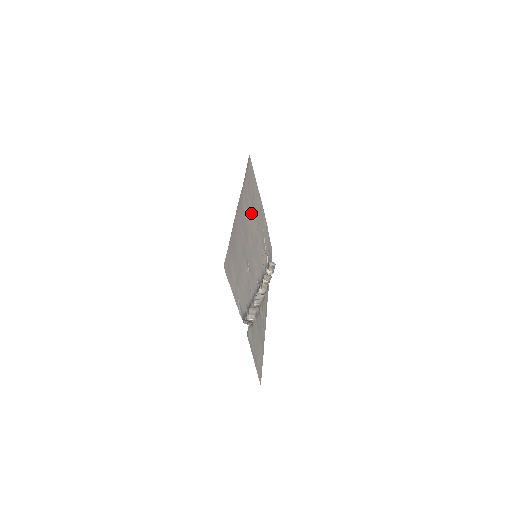
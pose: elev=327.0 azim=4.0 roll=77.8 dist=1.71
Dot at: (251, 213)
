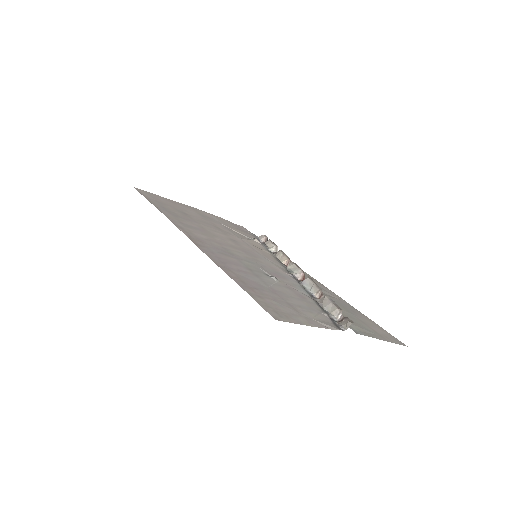
Dot at: (204, 230)
